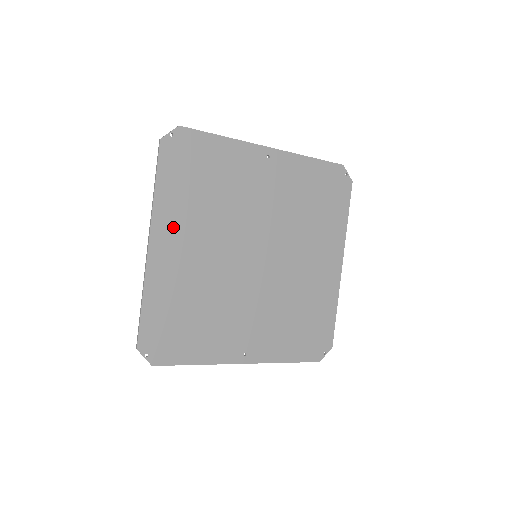
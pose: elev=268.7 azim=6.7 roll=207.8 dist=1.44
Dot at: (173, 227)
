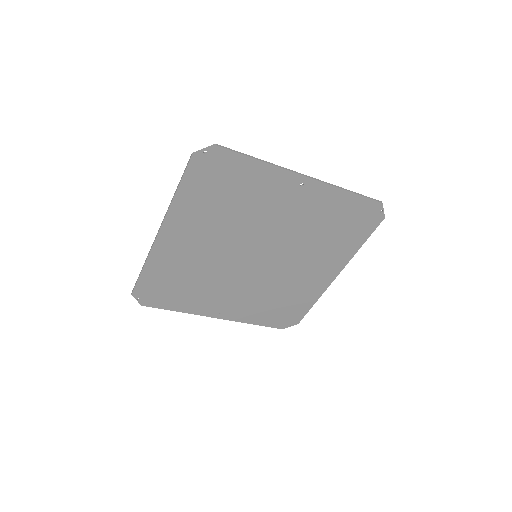
Dot at: (184, 224)
